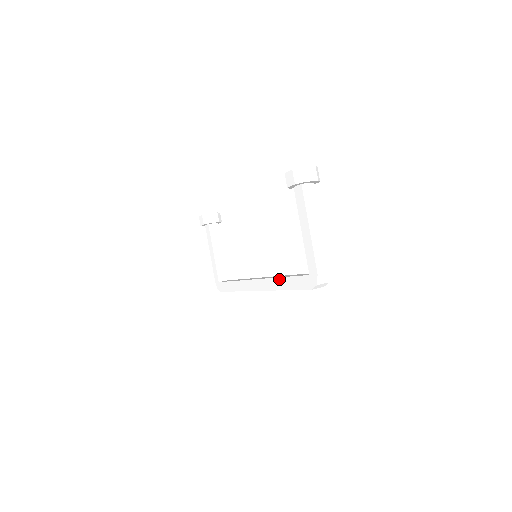
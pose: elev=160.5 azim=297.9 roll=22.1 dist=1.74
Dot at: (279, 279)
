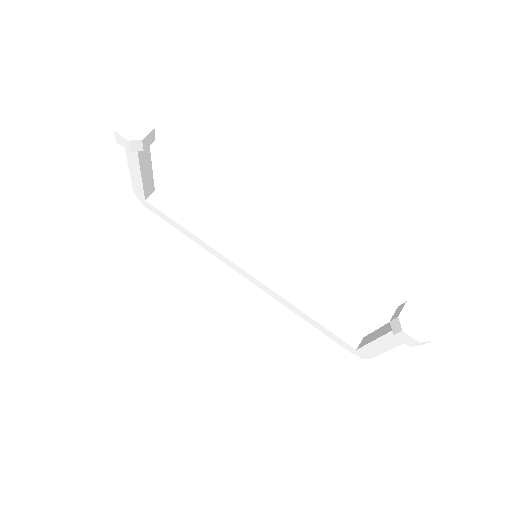
Dot at: (300, 312)
